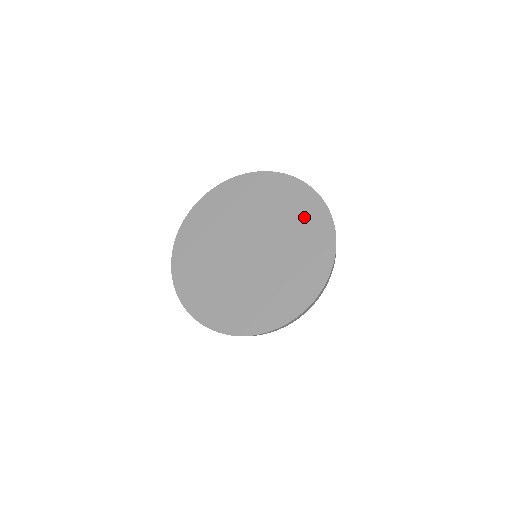
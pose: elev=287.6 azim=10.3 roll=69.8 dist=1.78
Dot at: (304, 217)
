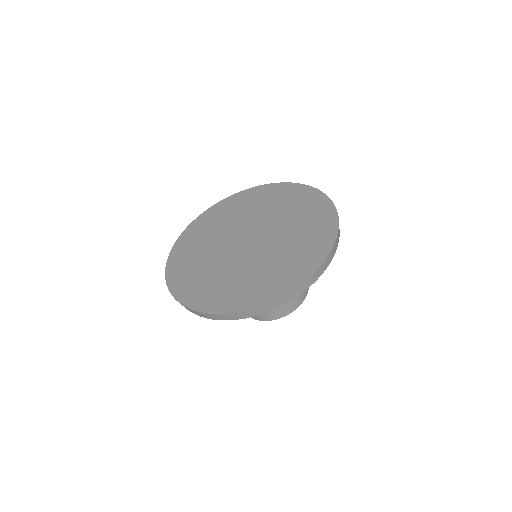
Dot at: (301, 253)
